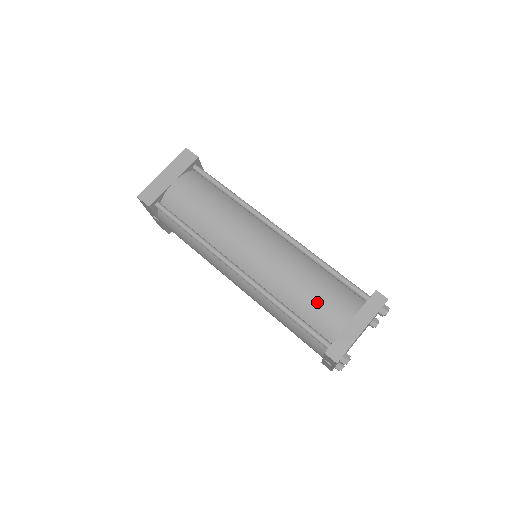
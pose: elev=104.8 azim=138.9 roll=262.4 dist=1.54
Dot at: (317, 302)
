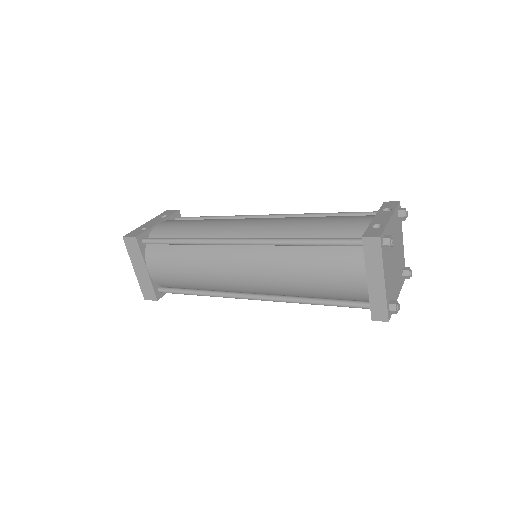
Dot at: (327, 284)
